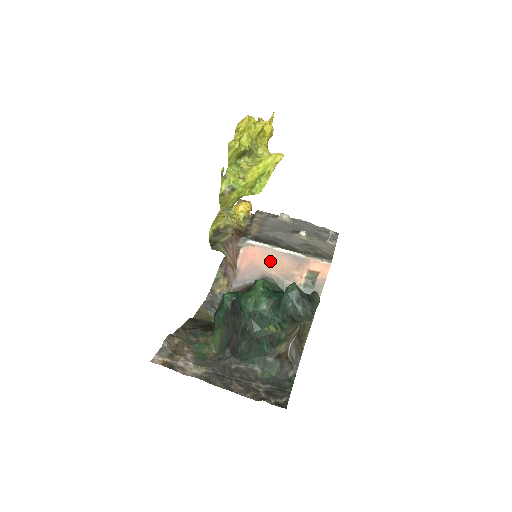
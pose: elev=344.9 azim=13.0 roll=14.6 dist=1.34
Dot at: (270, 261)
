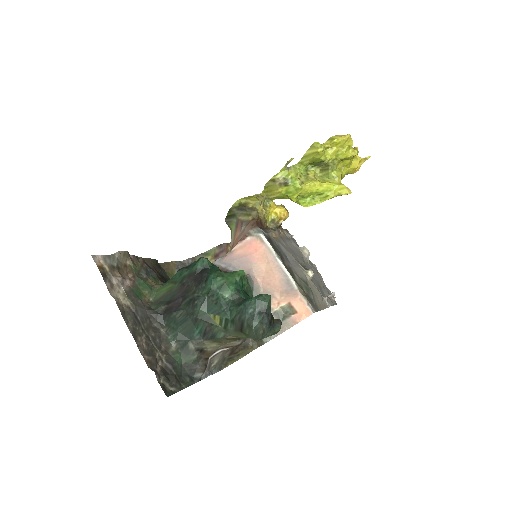
Dot at: (265, 267)
